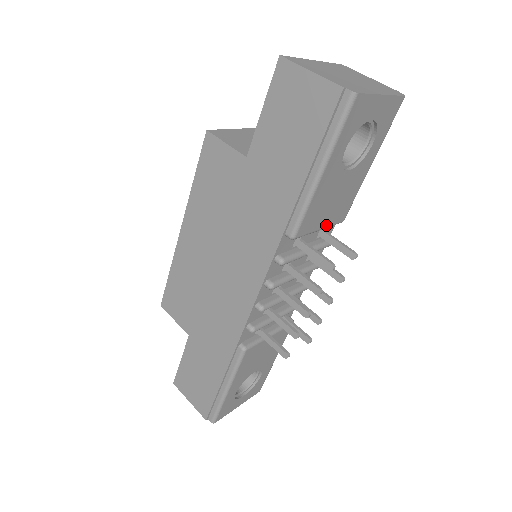
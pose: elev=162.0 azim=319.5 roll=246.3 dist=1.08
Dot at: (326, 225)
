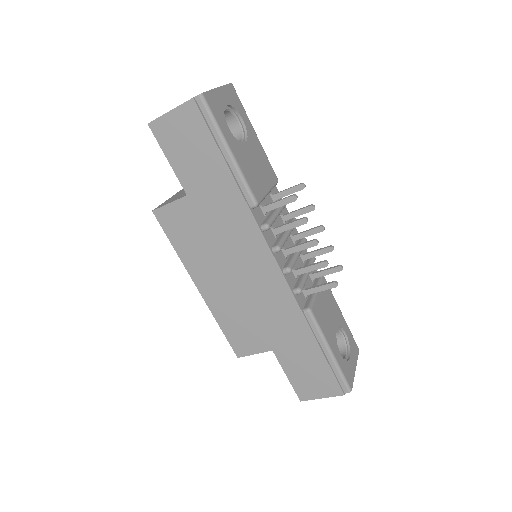
Dot at: (269, 187)
